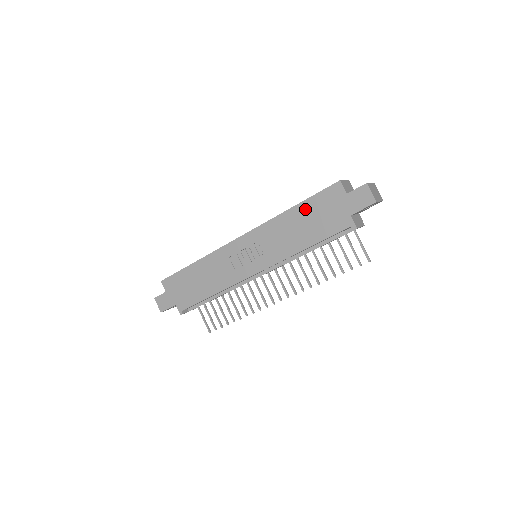
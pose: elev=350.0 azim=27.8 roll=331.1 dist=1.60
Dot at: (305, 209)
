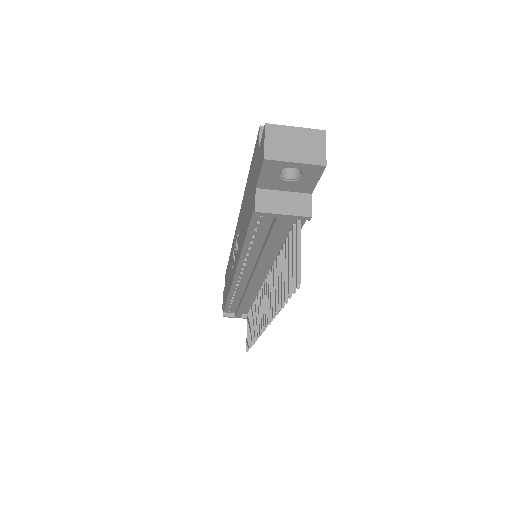
Dot at: (249, 181)
